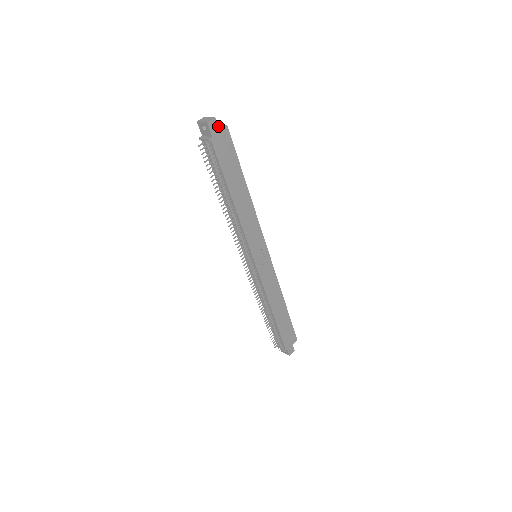
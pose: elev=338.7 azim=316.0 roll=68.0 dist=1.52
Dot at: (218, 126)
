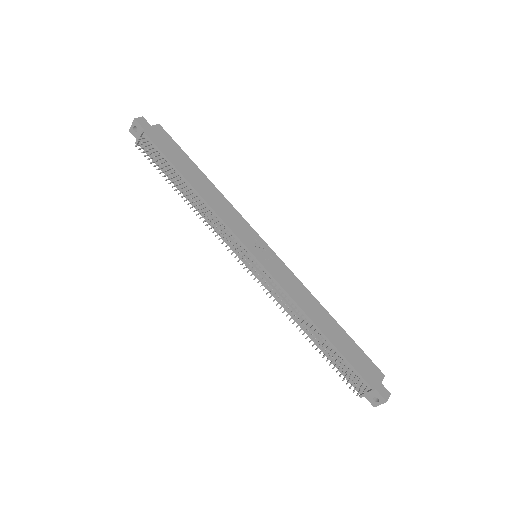
Dot at: (148, 123)
